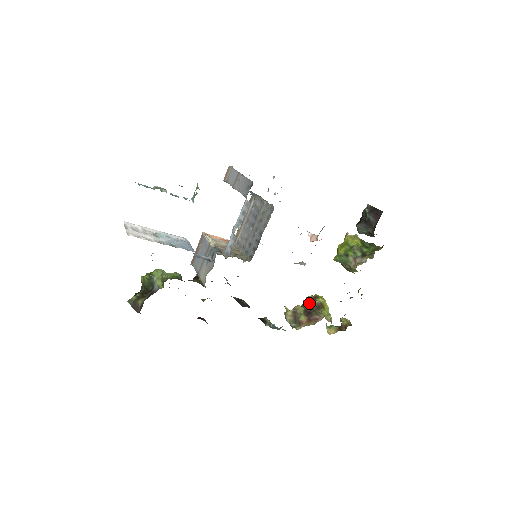
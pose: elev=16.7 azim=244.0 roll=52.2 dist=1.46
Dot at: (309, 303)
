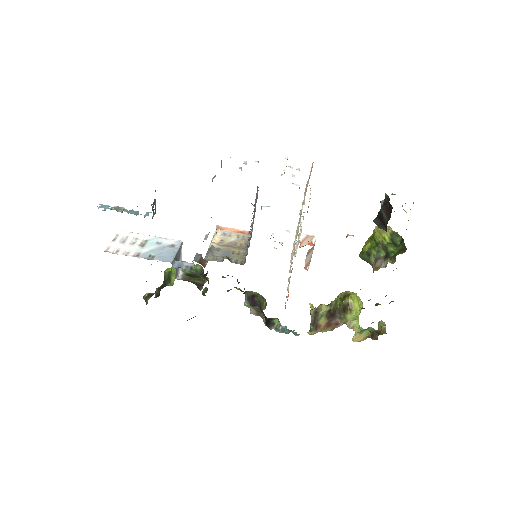
Dot at: (337, 302)
